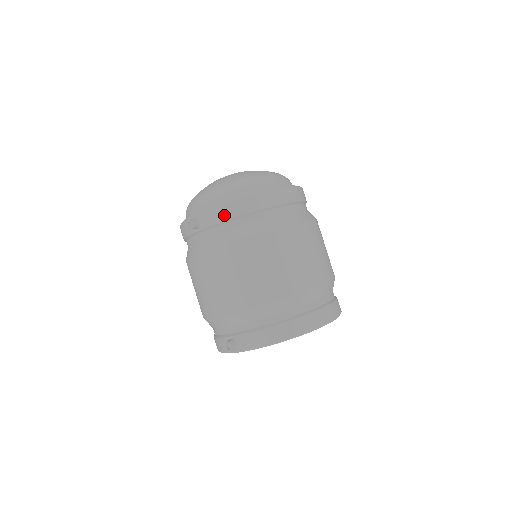
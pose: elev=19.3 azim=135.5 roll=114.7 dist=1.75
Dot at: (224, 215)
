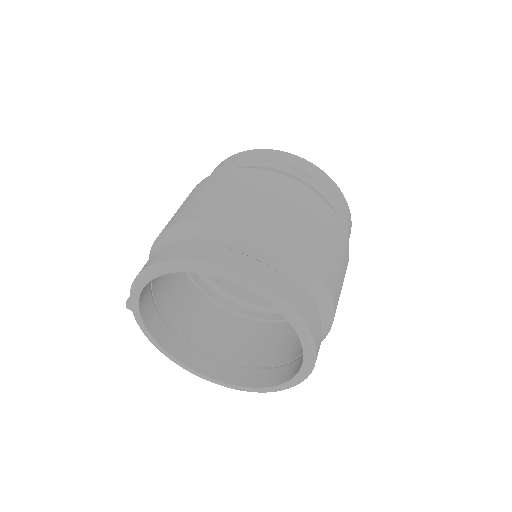
Dot at: occluded
